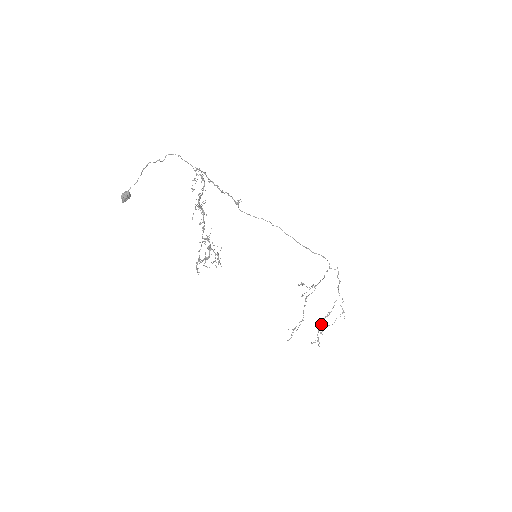
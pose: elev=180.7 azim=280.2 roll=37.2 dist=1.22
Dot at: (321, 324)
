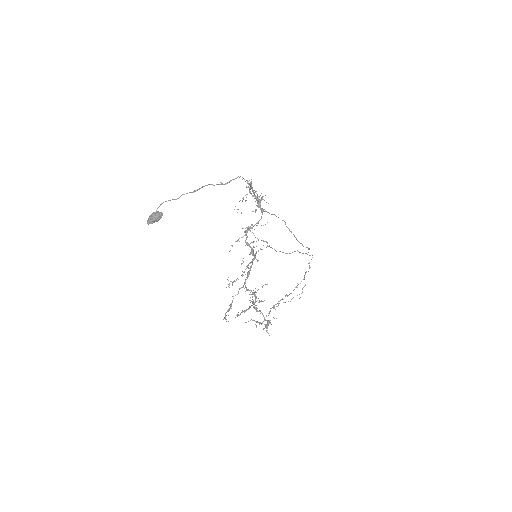
Dot at: (278, 303)
